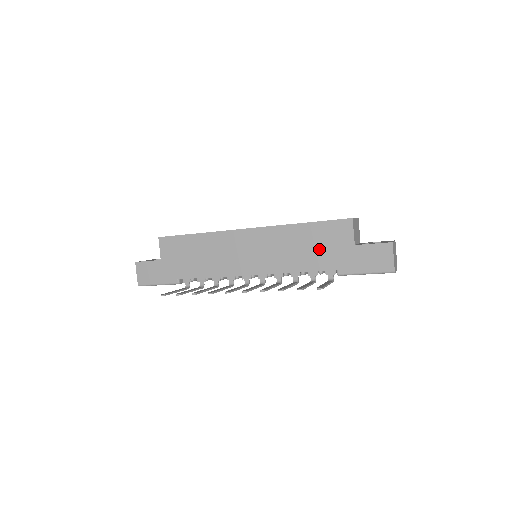
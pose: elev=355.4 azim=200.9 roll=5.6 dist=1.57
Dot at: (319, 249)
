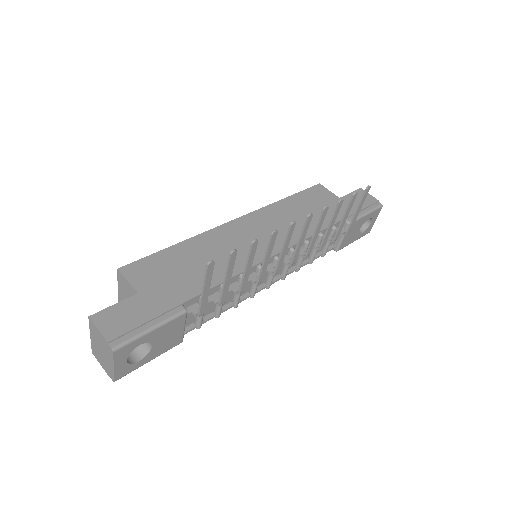
Dot at: (317, 210)
